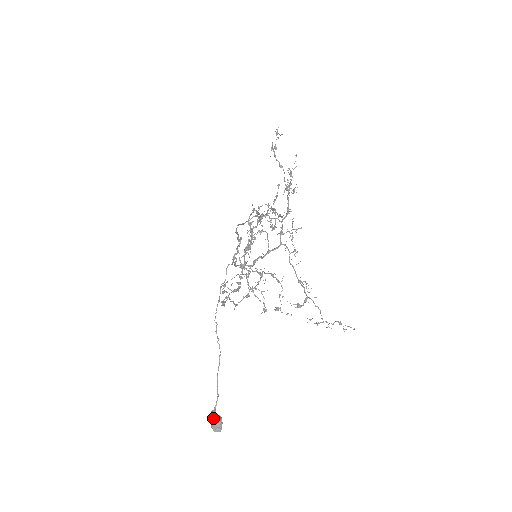
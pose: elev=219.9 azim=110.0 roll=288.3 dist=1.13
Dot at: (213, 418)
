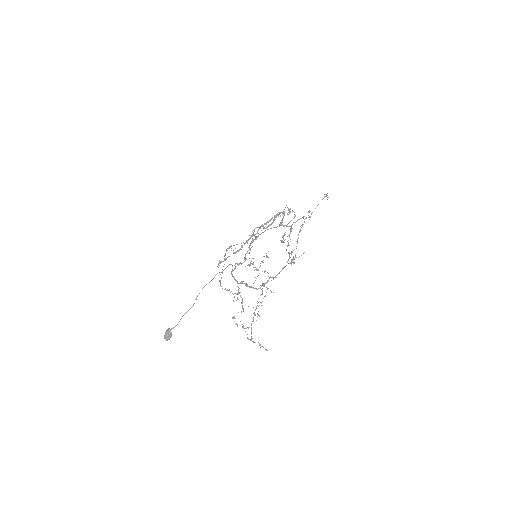
Dot at: (168, 333)
